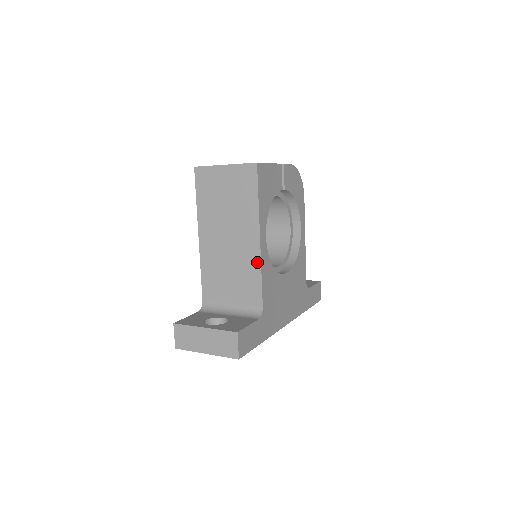
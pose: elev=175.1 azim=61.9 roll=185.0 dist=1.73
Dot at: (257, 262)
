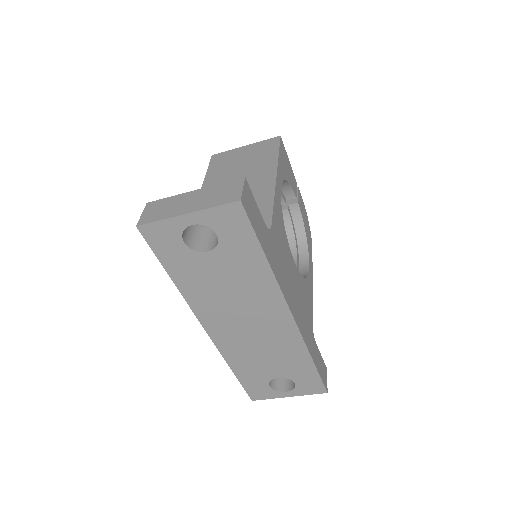
Dot at: (270, 193)
